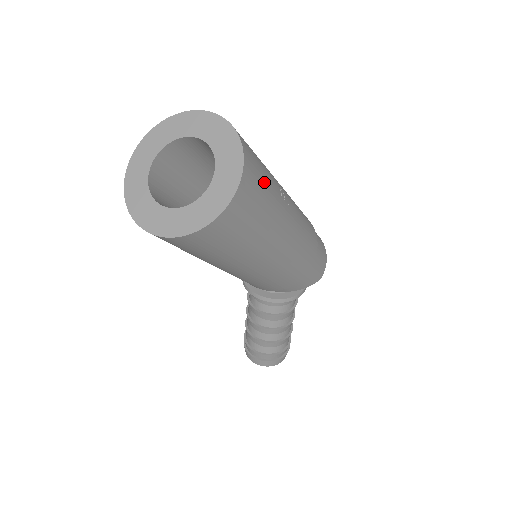
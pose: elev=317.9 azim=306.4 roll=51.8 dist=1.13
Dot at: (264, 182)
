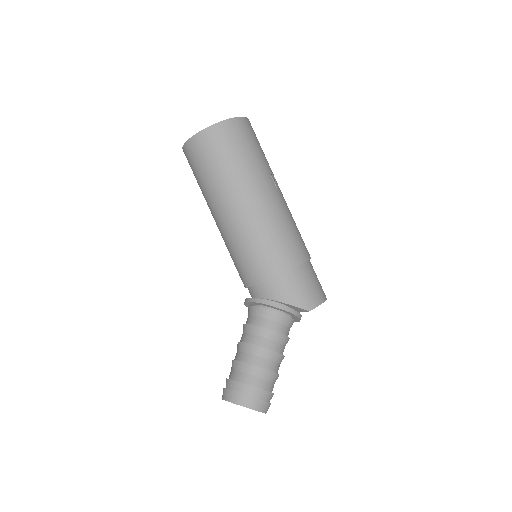
Dot at: (255, 145)
